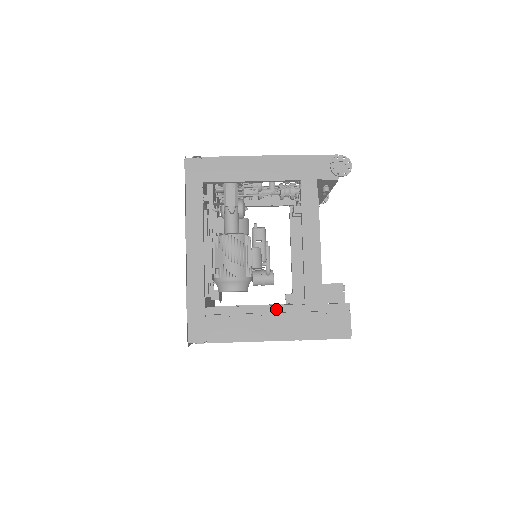
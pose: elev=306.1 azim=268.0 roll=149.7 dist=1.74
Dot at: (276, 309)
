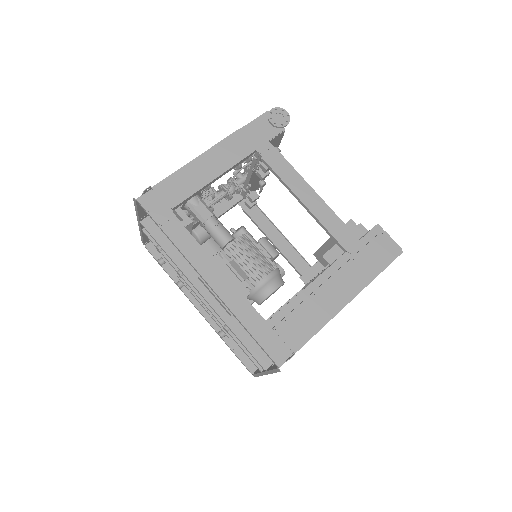
Dot at: (327, 274)
